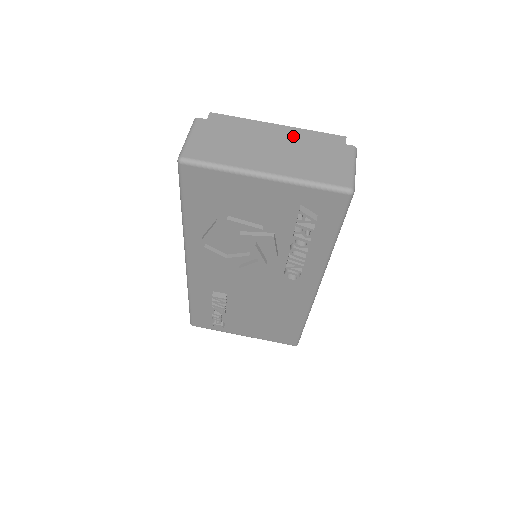
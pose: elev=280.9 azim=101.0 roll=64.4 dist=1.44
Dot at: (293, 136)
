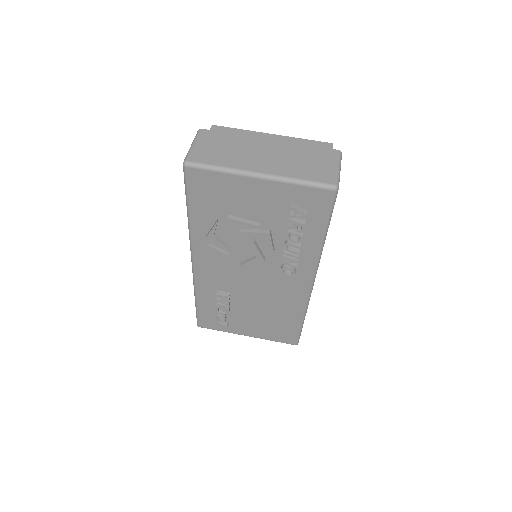
Dot at: (285, 143)
